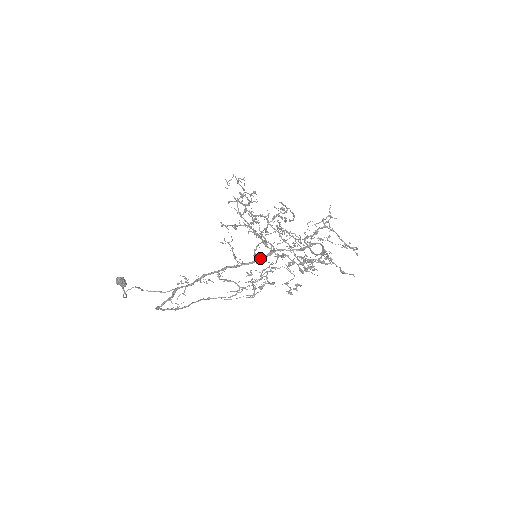
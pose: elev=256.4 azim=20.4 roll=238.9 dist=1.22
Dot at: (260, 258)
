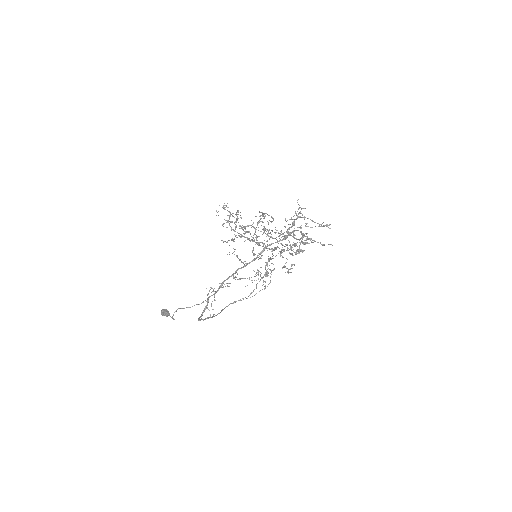
Dot at: (258, 255)
